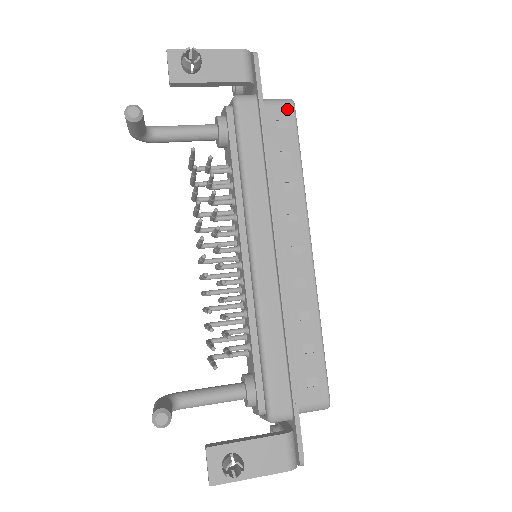
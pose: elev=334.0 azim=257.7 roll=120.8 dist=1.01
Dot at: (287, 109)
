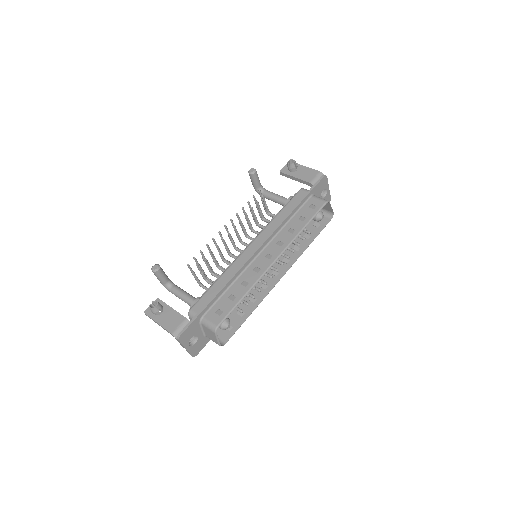
Dot at: (321, 202)
